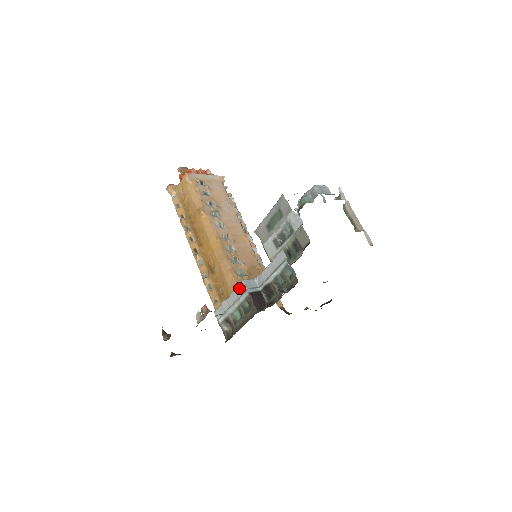
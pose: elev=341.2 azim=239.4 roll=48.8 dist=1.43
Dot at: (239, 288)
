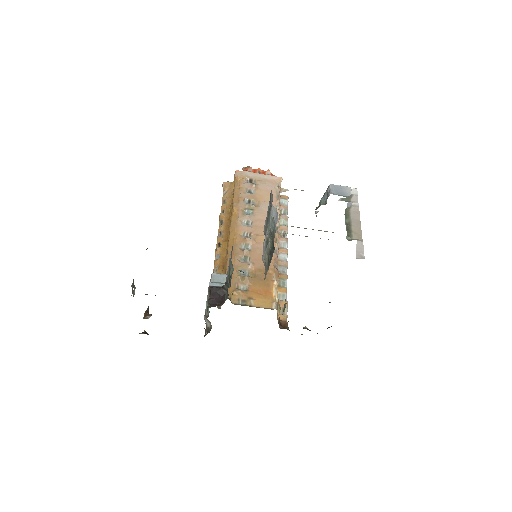
Dot at: (210, 281)
